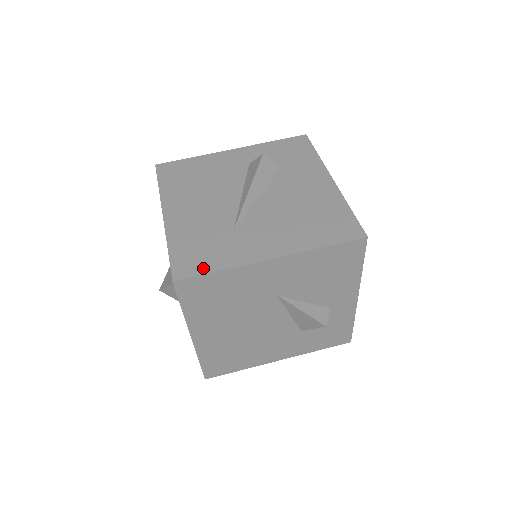
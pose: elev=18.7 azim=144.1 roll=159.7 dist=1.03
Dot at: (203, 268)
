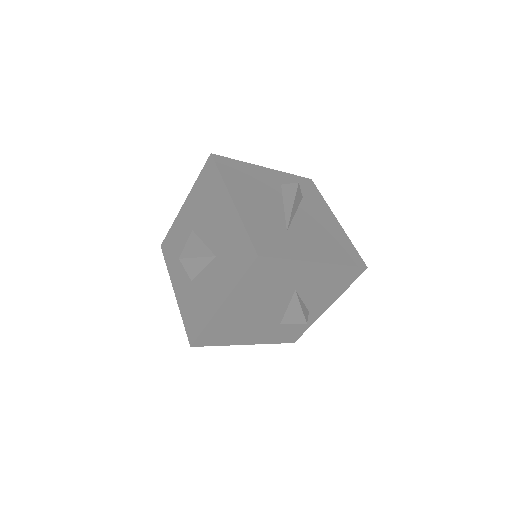
Dot at: (276, 253)
